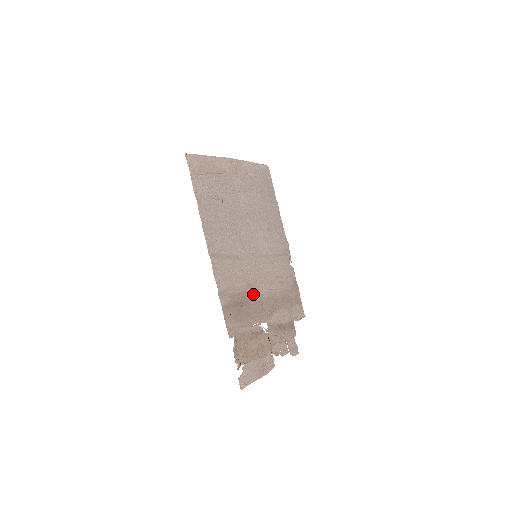
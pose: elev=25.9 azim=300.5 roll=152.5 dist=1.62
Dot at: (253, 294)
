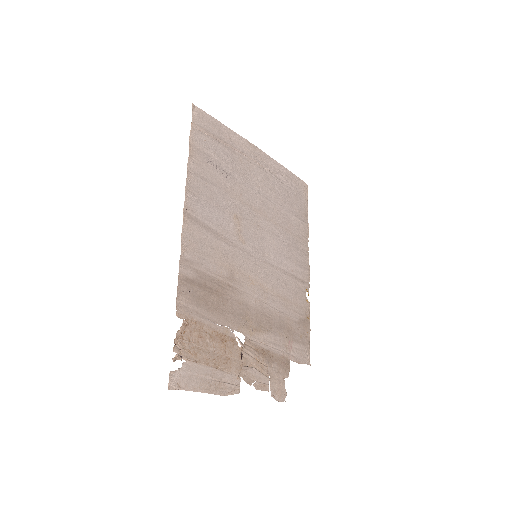
Dot at: (236, 292)
